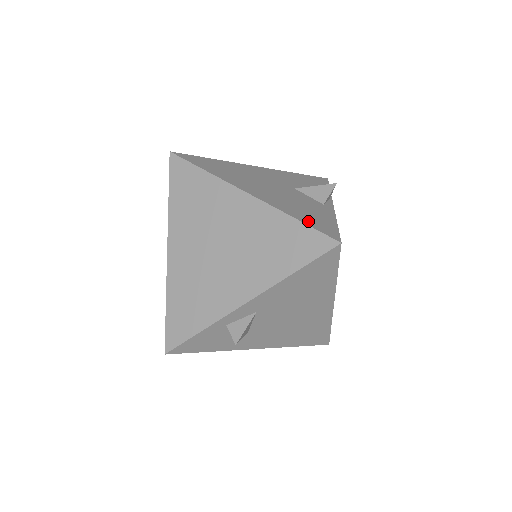
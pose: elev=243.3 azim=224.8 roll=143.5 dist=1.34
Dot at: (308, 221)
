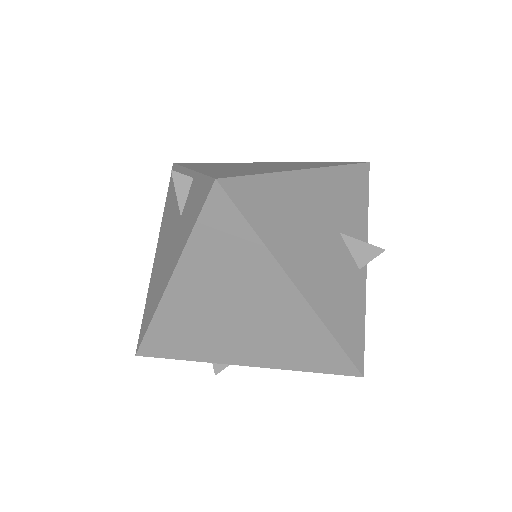
Dot at: (345, 339)
